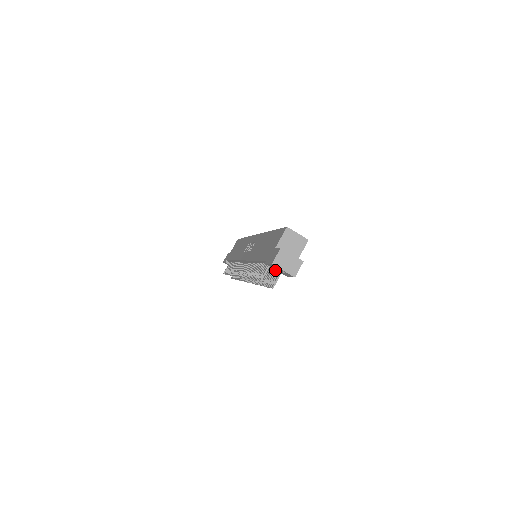
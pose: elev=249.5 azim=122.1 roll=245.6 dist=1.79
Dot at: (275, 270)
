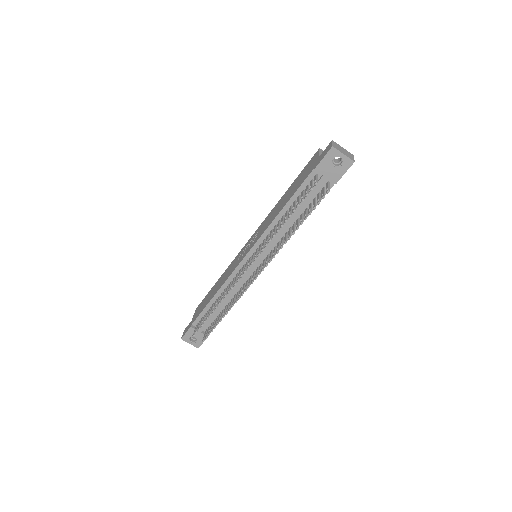
Dot at: (323, 180)
